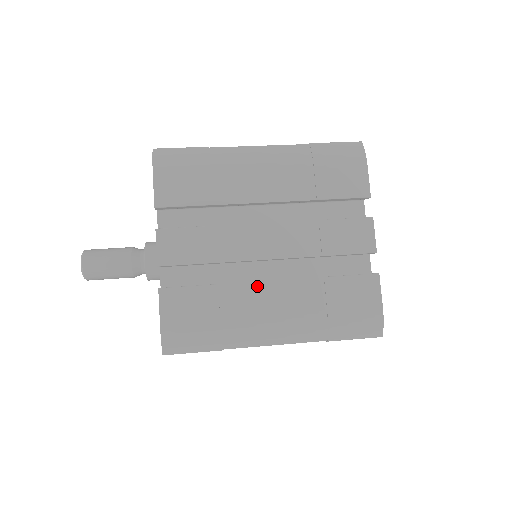
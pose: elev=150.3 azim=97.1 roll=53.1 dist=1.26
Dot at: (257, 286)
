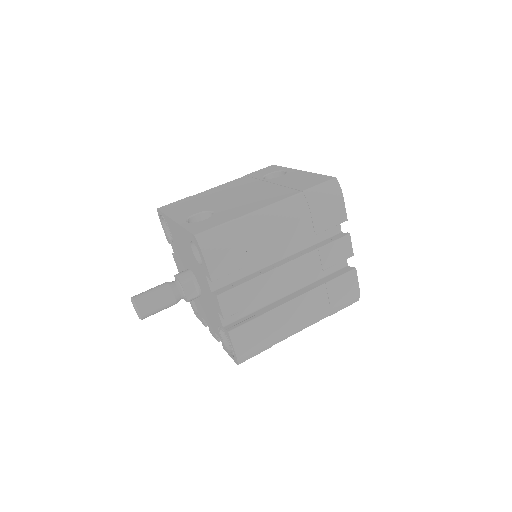
Dot at: (287, 305)
